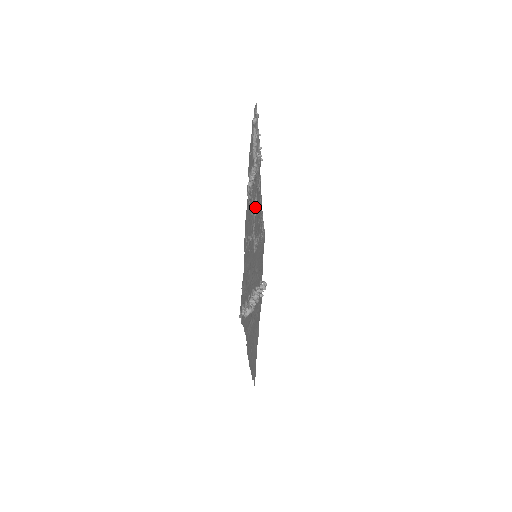
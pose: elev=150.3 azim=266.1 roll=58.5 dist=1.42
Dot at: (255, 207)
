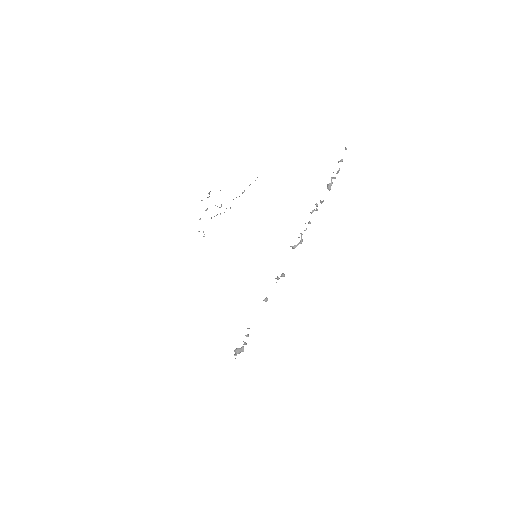
Dot at: occluded
